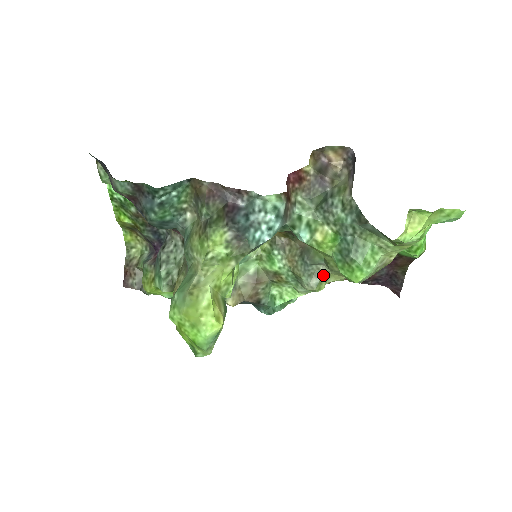
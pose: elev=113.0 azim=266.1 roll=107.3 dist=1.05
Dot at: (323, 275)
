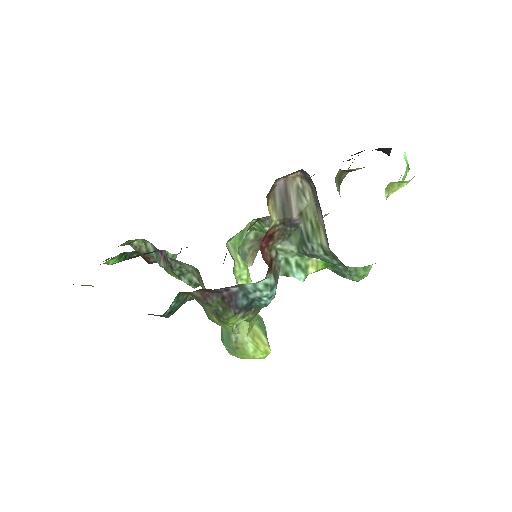
Dot at: occluded
